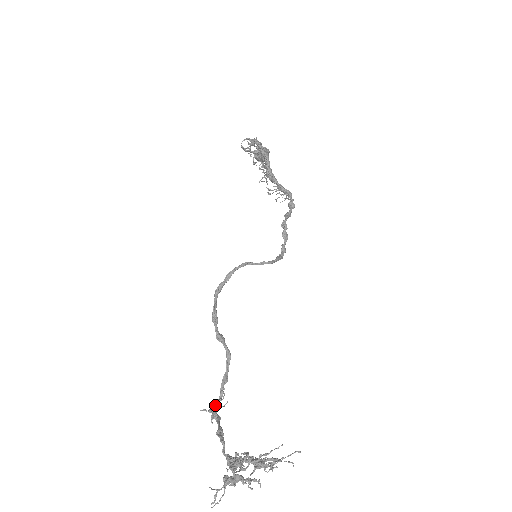
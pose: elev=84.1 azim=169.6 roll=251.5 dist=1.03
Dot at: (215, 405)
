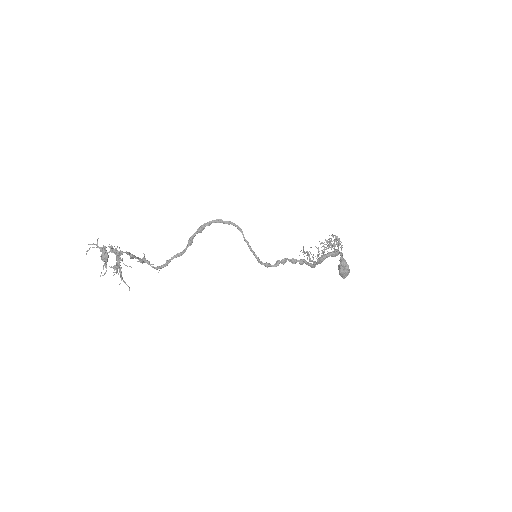
Dot at: (149, 262)
